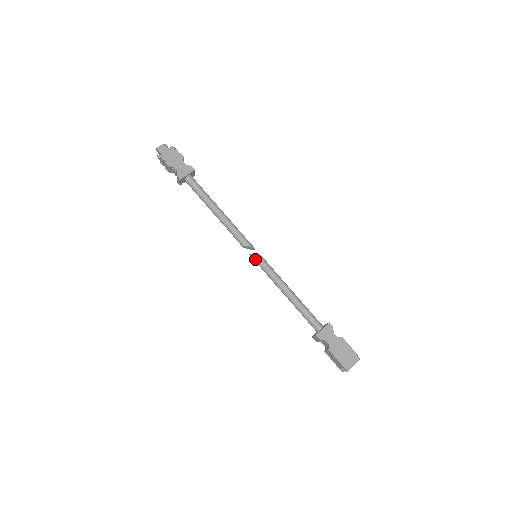
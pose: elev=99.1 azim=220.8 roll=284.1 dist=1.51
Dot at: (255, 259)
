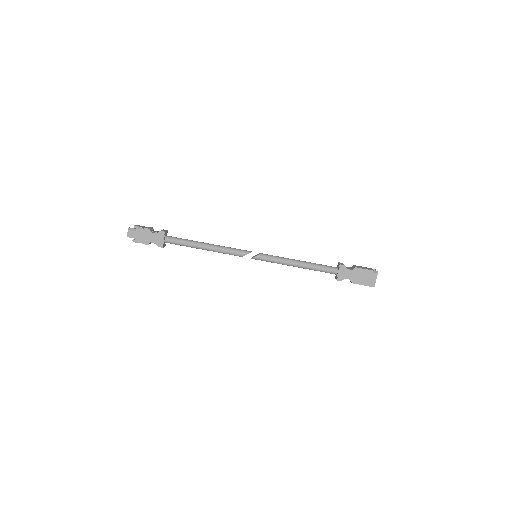
Dot at: occluded
